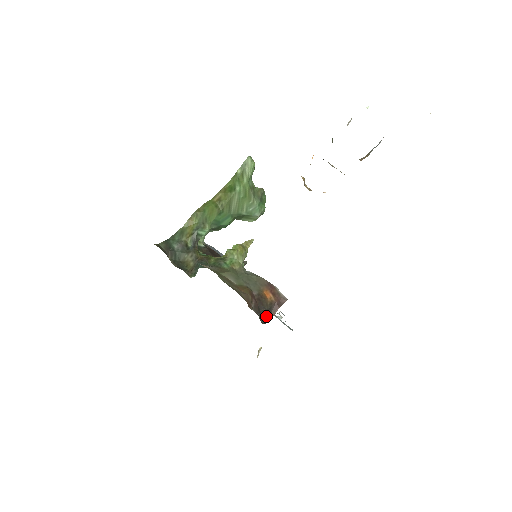
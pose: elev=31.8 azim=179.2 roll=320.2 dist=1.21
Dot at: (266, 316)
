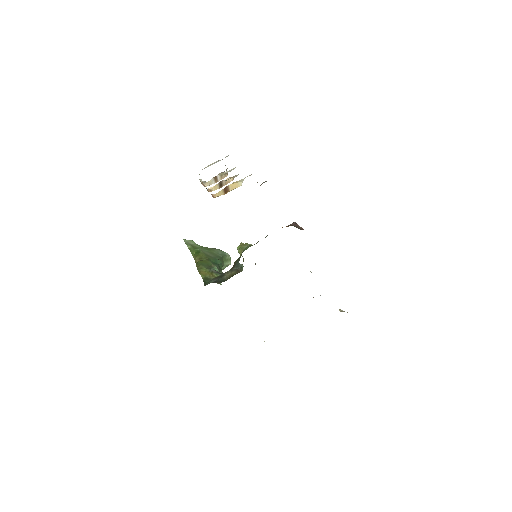
Dot at: occluded
